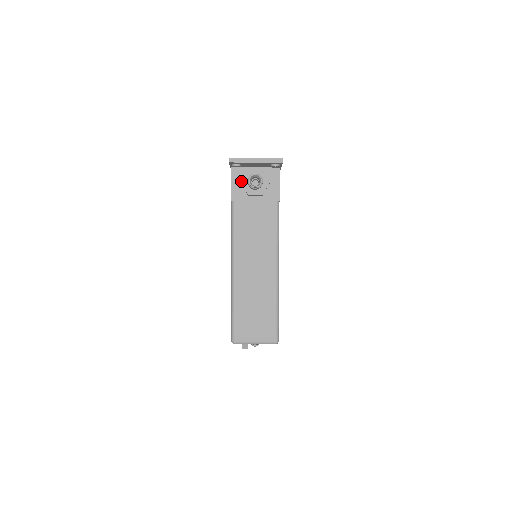
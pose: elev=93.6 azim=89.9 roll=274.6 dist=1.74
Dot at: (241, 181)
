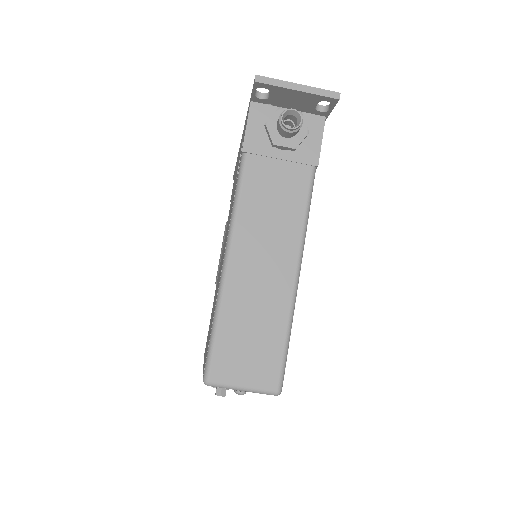
Dot at: (263, 124)
